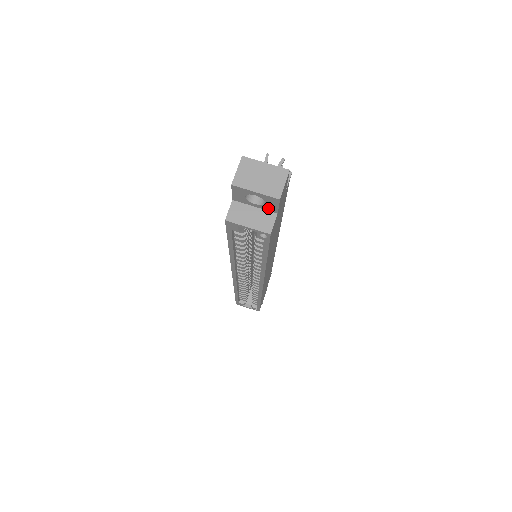
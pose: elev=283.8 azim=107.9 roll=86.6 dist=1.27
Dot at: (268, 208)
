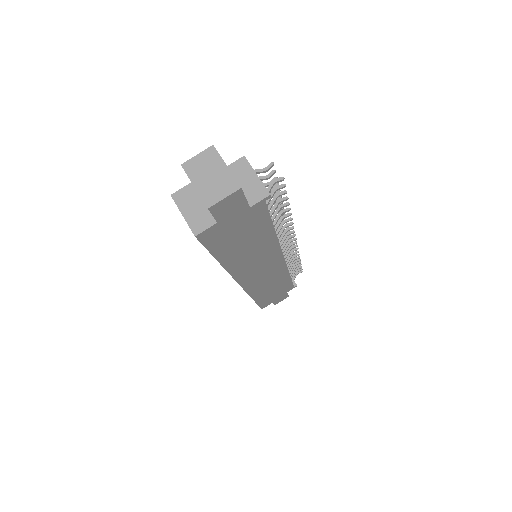
Dot at: occluded
